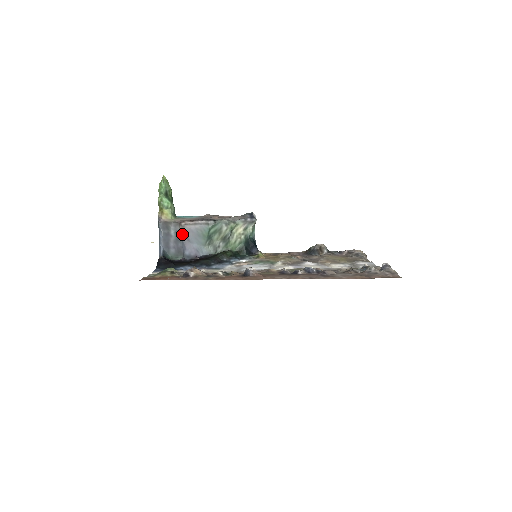
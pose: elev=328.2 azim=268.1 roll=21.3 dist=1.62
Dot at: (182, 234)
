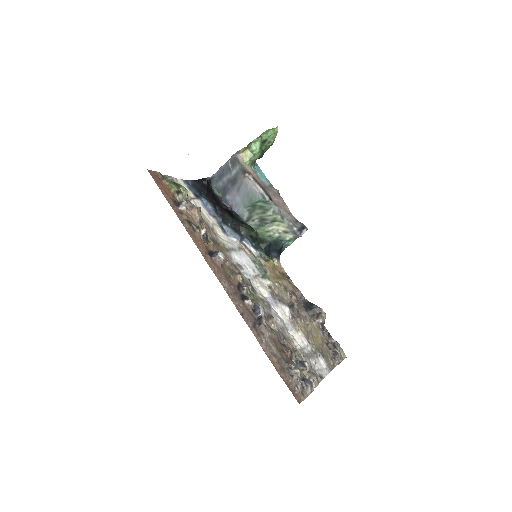
Dot at: (239, 181)
